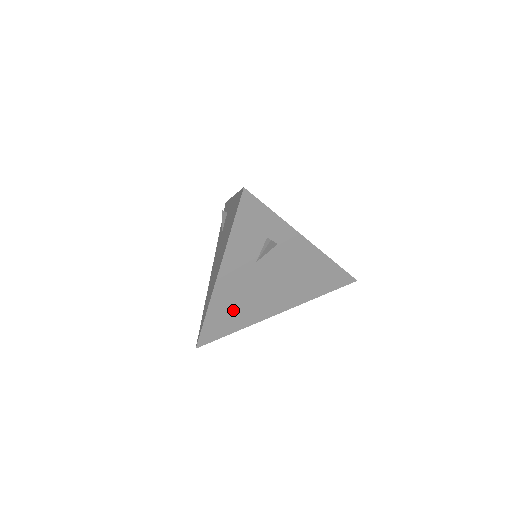
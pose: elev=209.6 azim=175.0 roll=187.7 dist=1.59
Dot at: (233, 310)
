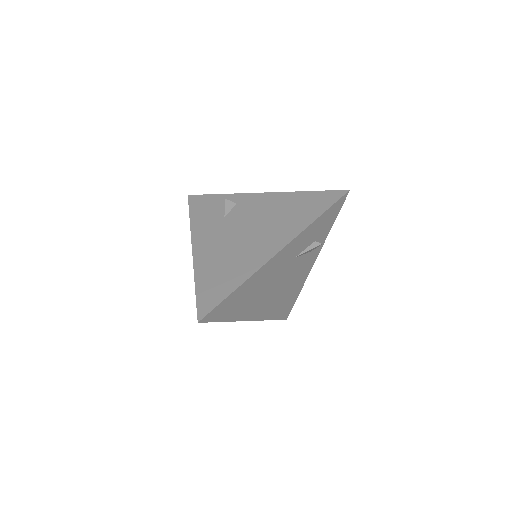
Dot at: (248, 295)
